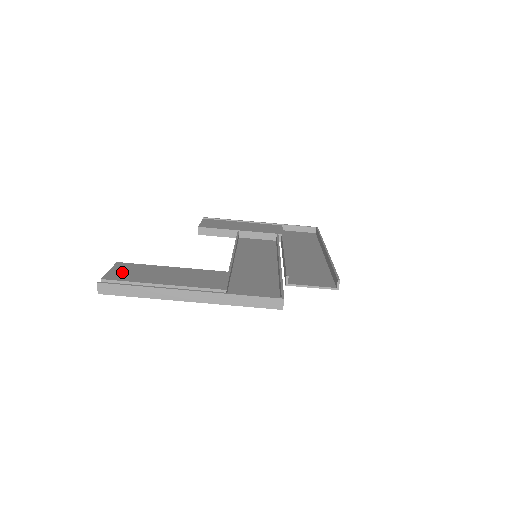
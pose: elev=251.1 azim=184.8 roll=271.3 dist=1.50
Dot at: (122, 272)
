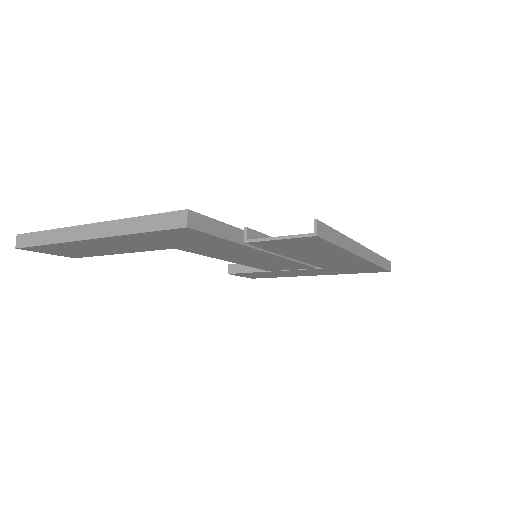
Dot at: occluded
